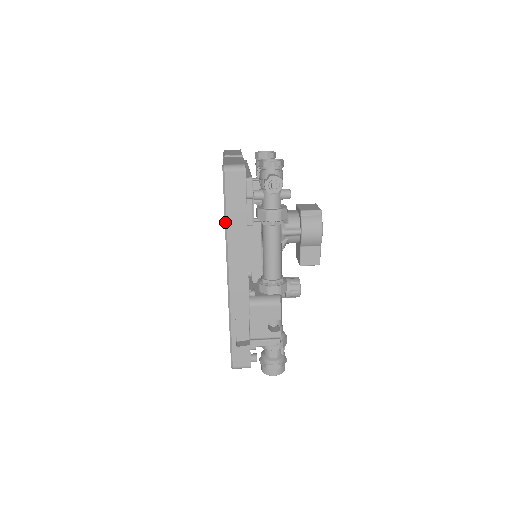
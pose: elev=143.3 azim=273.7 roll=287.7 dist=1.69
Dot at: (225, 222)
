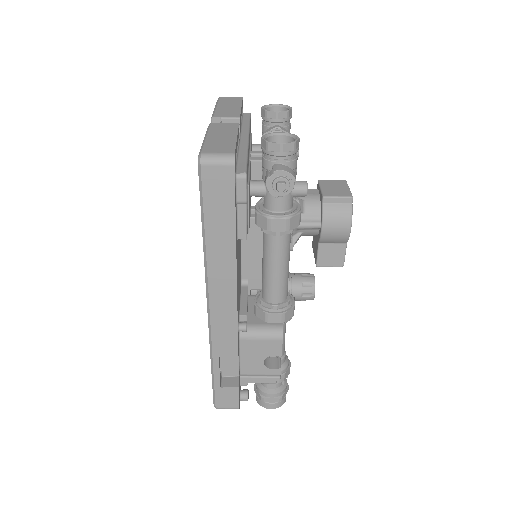
Dot at: (203, 238)
